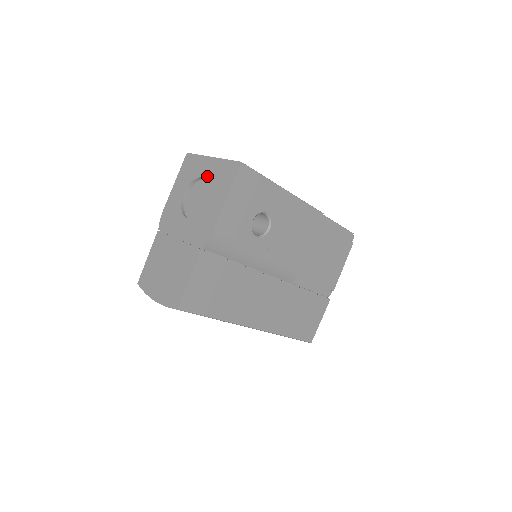
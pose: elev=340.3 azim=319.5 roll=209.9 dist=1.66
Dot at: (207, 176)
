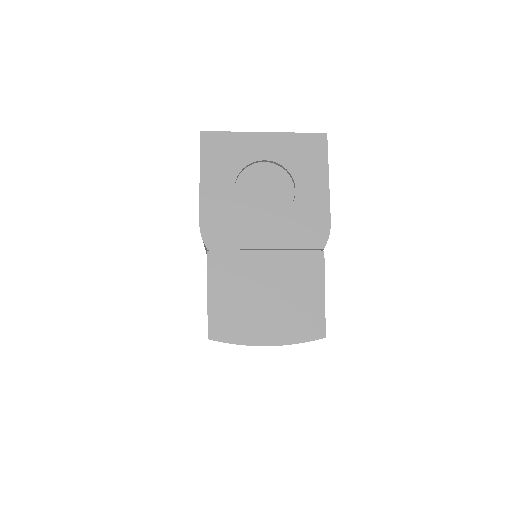
Dot at: (271, 158)
